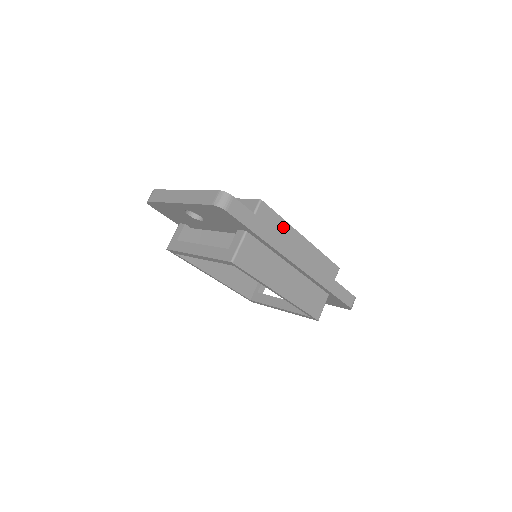
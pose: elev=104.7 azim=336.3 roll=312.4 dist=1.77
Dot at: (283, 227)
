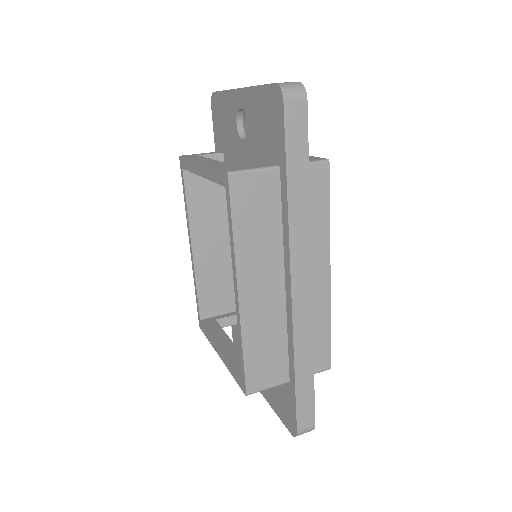
Dot at: (321, 225)
